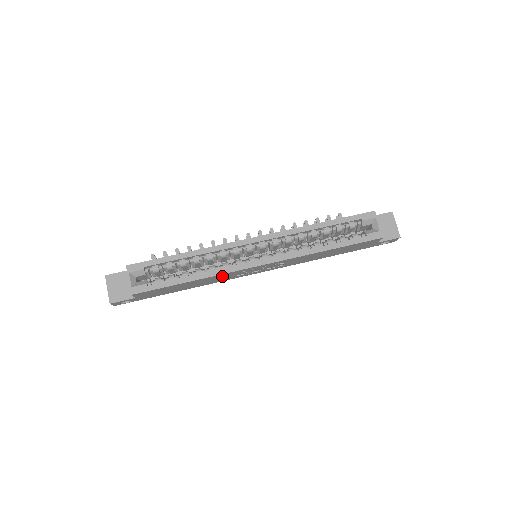
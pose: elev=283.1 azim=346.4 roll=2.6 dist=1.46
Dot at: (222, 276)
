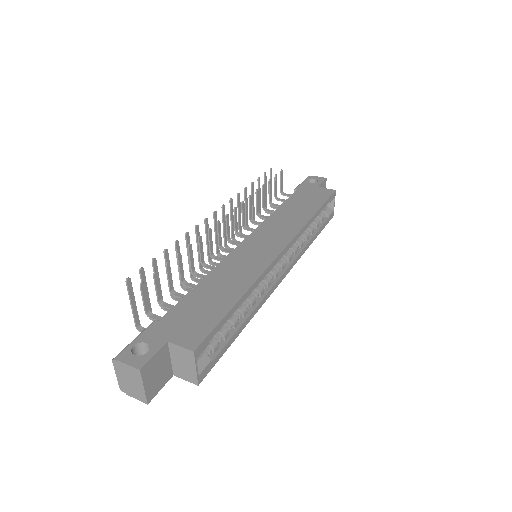
Dot at: occluded
